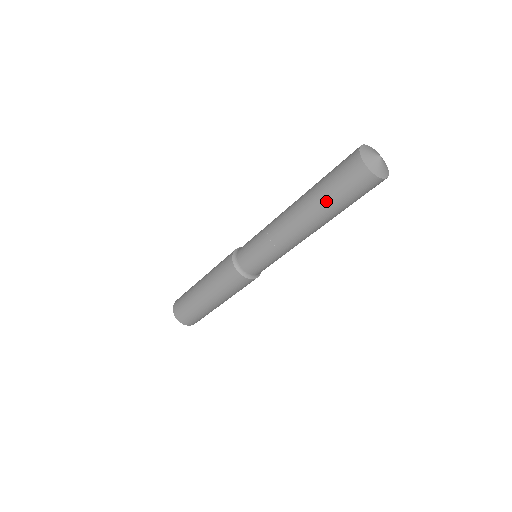
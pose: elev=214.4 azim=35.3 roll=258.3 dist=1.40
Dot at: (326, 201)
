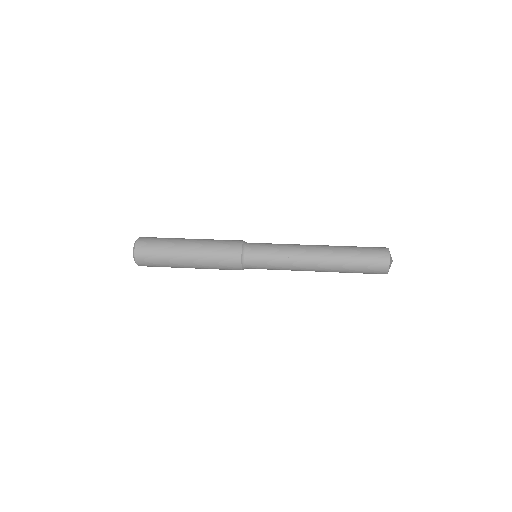
Dot at: (349, 271)
